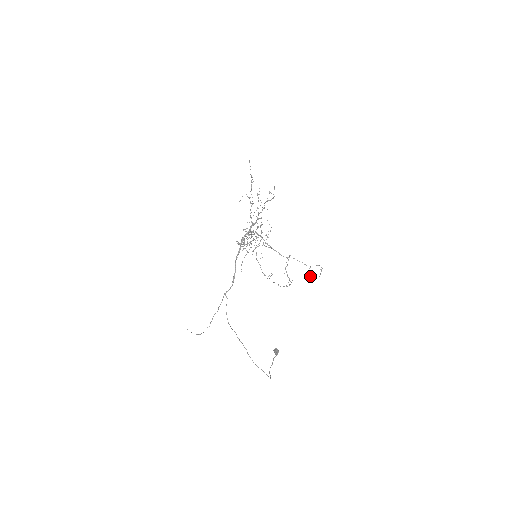
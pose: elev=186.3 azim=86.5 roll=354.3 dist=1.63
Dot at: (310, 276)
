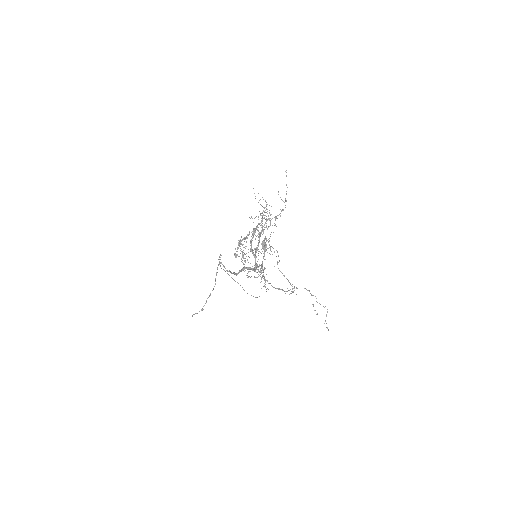
Dot at: occluded
